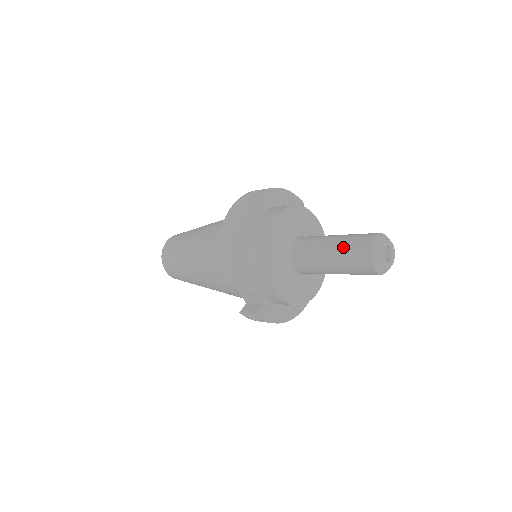
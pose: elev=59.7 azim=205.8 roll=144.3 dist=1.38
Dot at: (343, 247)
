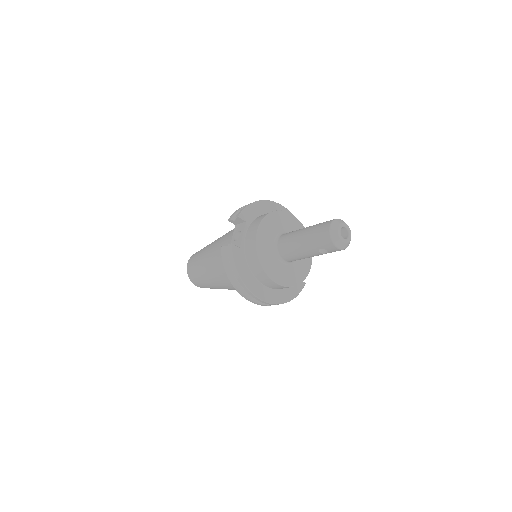
Dot at: (319, 223)
